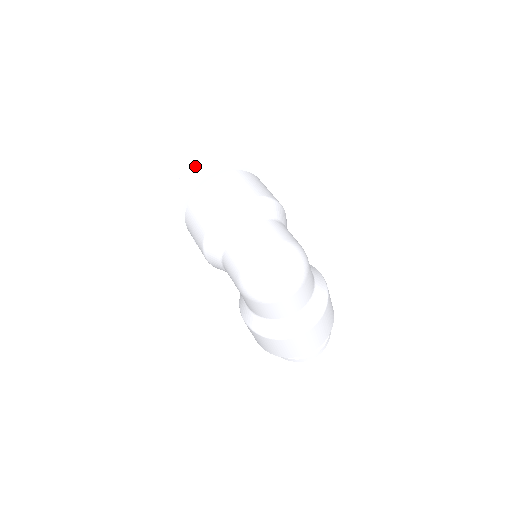
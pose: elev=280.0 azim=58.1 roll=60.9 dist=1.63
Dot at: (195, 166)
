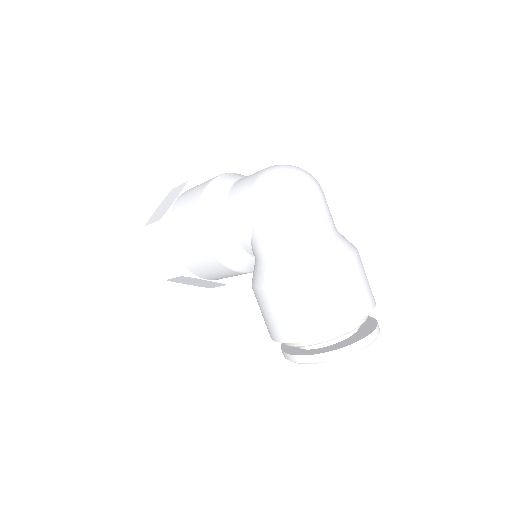
Dot at: (172, 191)
